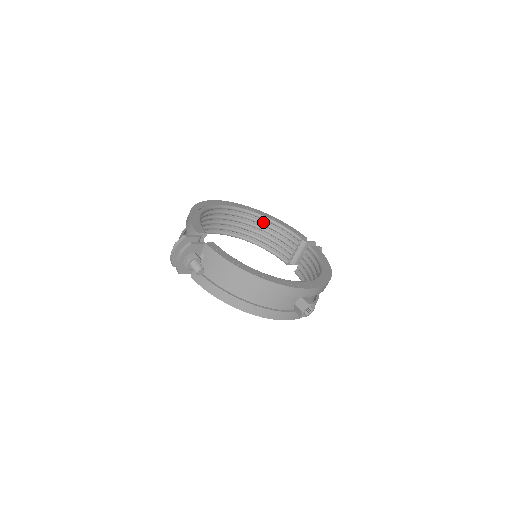
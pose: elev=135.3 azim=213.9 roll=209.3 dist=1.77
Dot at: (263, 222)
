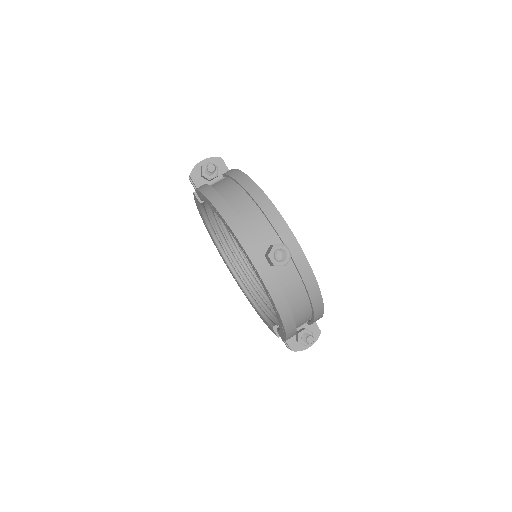
Dot at: occluded
